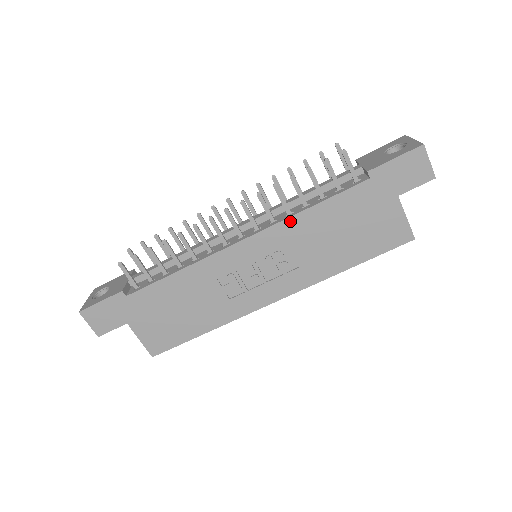
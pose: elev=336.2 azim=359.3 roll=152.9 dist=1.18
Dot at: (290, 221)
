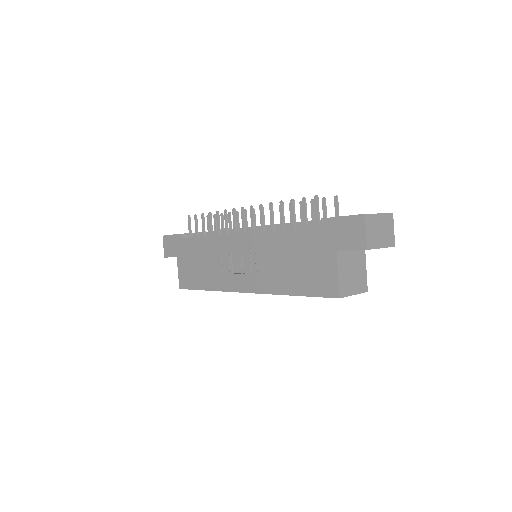
Dot at: (267, 233)
